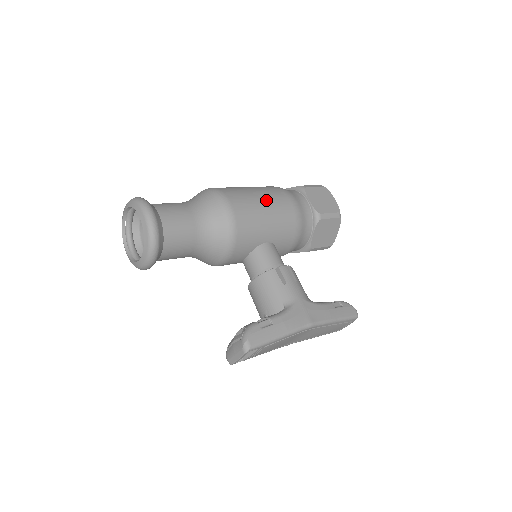
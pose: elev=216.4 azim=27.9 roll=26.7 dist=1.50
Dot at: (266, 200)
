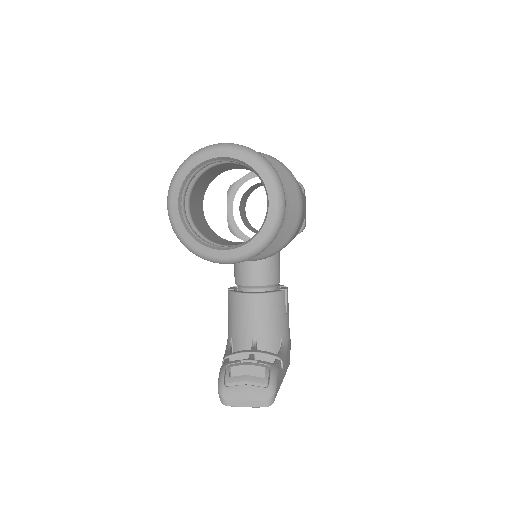
Dot at: occluded
